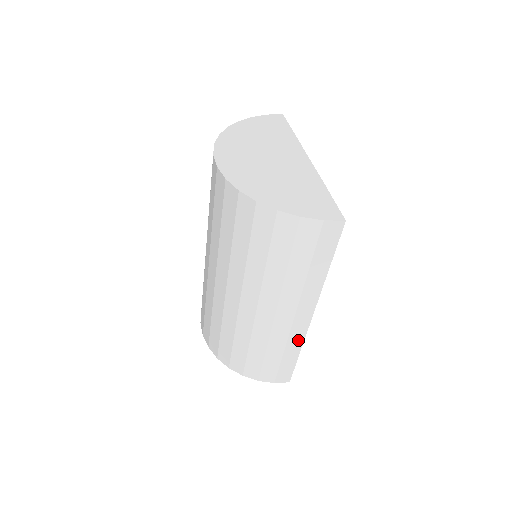
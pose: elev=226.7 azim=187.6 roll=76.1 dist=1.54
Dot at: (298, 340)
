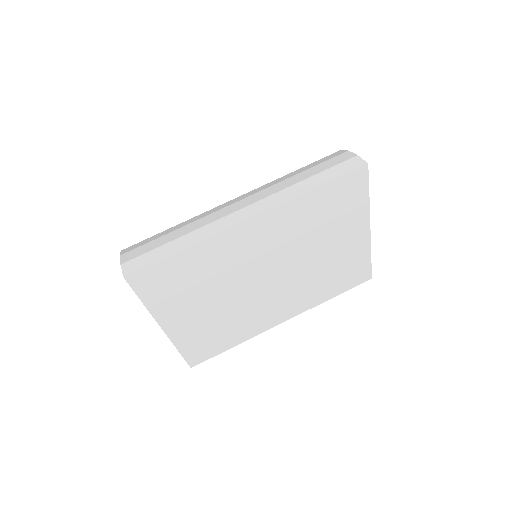
Dot at: (208, 233)
